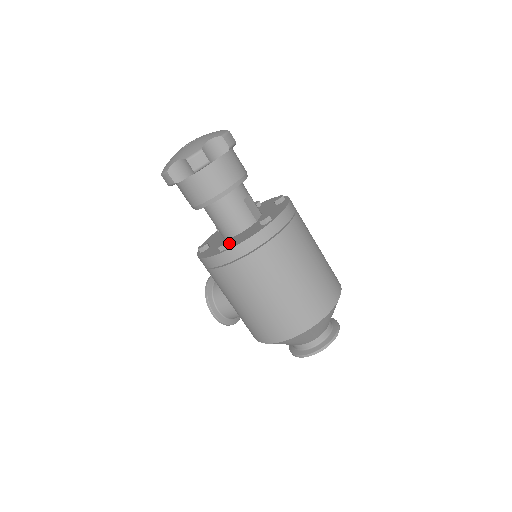
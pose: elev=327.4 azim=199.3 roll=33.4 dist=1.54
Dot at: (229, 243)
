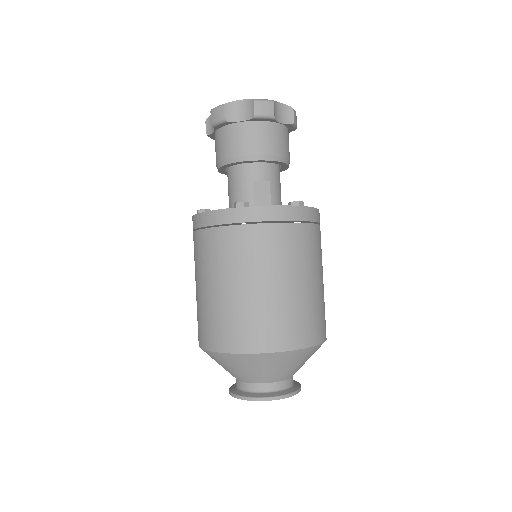
Dot at: occluded
